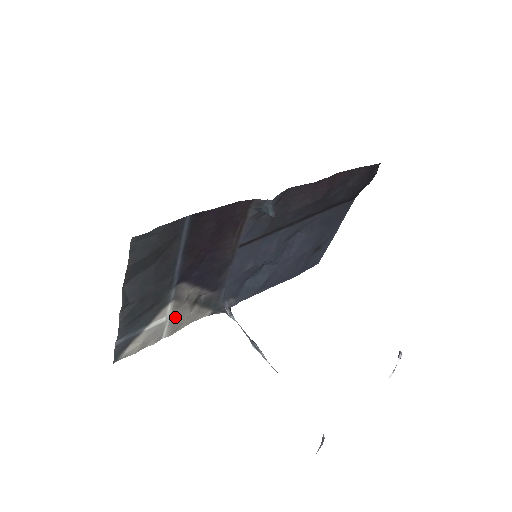
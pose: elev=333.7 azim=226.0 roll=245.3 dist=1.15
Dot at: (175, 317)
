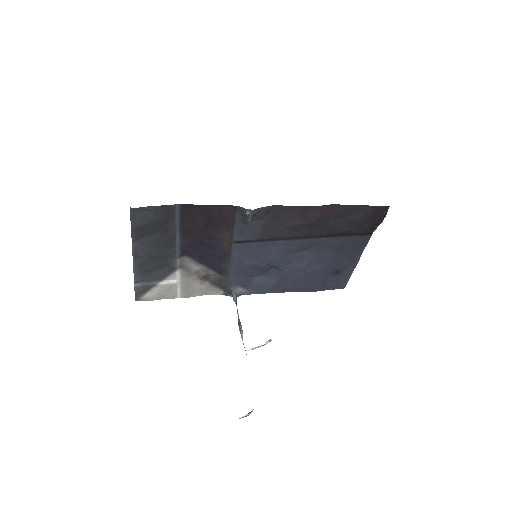
Dot at: (186, 284)
